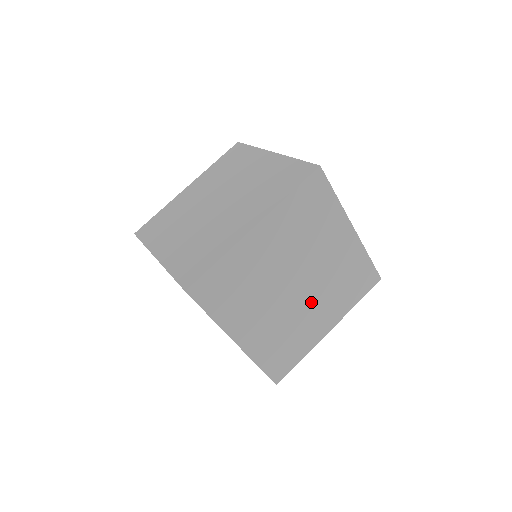
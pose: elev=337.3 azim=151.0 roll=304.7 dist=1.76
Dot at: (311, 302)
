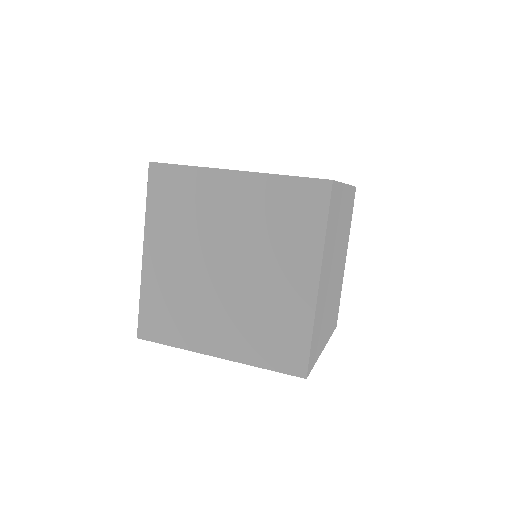
Dot at: (260, 271)
